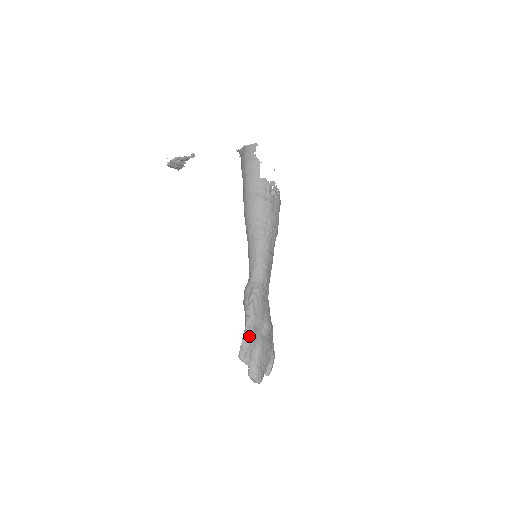
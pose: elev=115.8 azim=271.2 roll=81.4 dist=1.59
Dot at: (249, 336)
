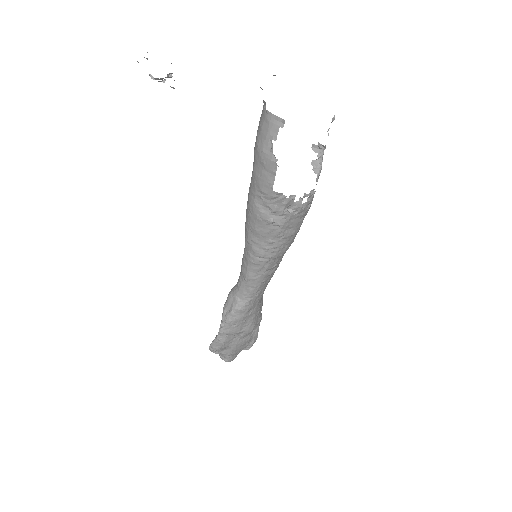
Dot at: (219, 344)
